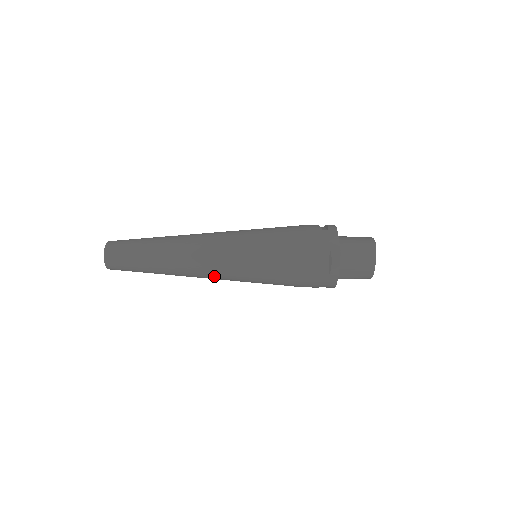
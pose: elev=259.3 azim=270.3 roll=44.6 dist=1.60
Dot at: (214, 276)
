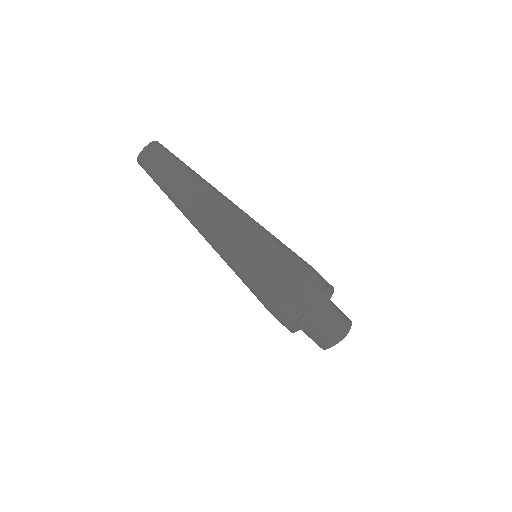
Dot at: (210, 244)
